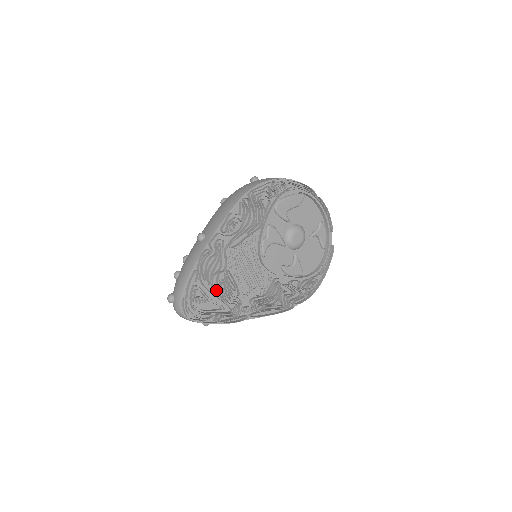
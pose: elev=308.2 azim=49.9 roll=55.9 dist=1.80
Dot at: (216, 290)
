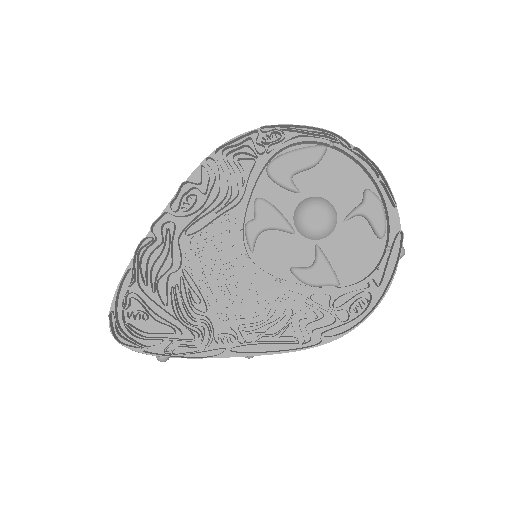
Dot at: (167, 302)
